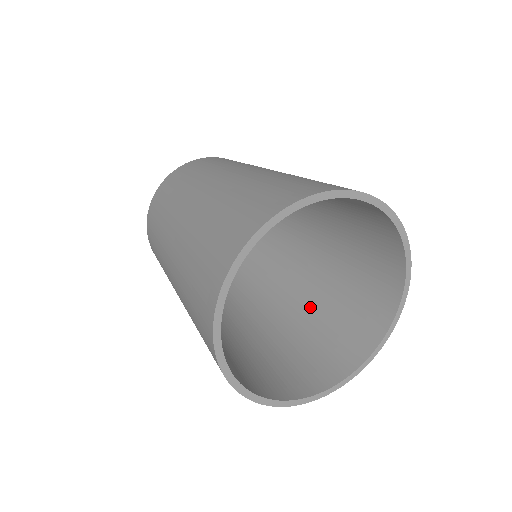
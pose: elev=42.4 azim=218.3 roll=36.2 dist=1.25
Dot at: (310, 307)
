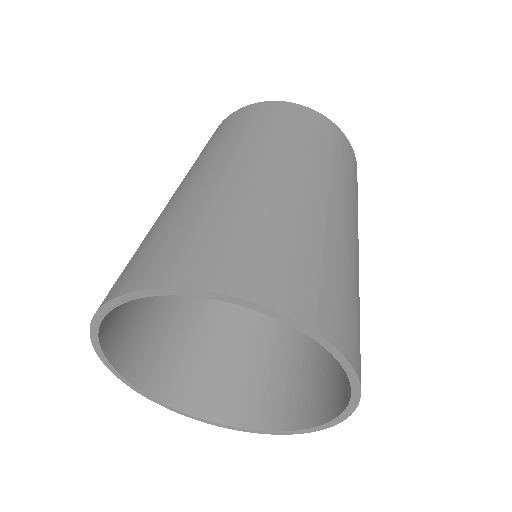
Dot at: (289, 332)
